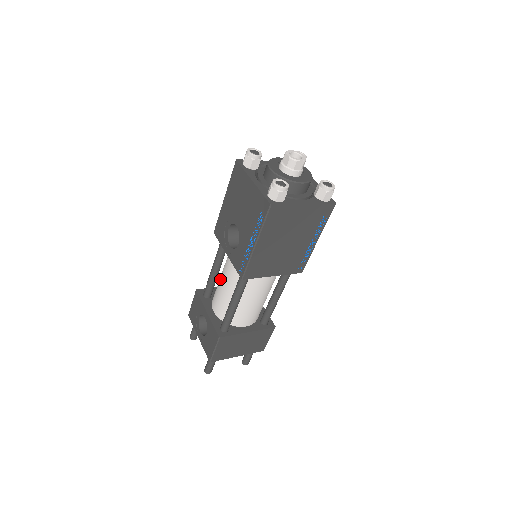
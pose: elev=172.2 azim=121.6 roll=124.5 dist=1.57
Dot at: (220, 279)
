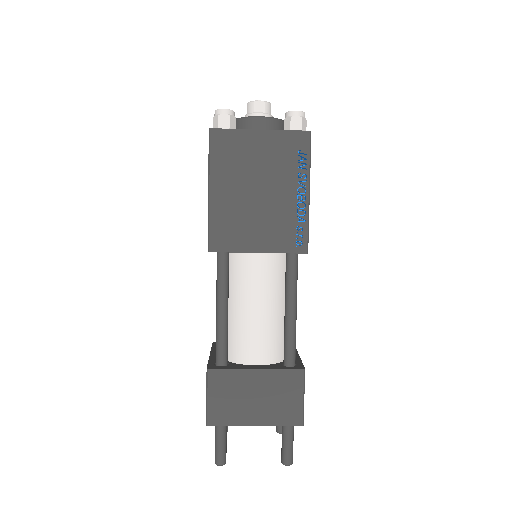
Dot at: occluded
